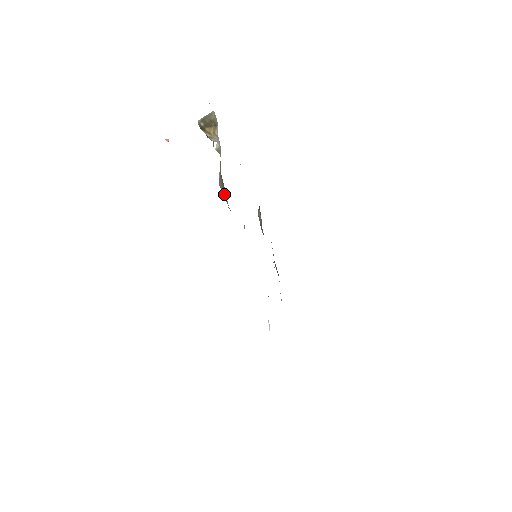
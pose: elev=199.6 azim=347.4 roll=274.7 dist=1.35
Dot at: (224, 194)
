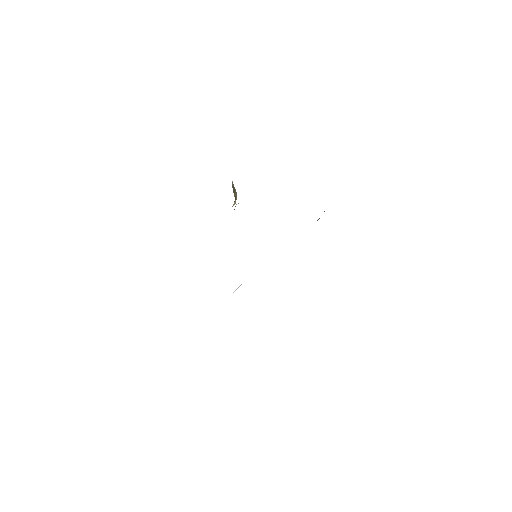
Dot at: occluded
